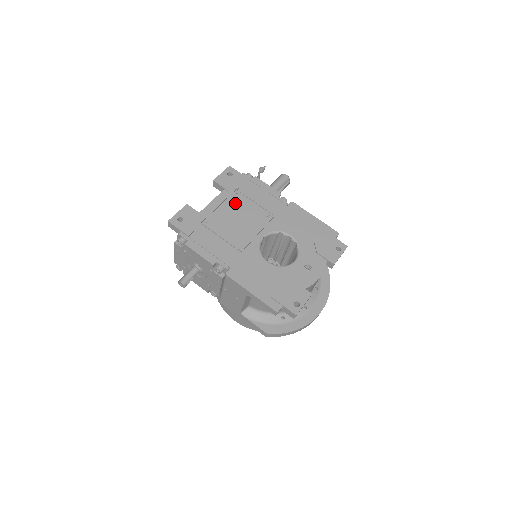
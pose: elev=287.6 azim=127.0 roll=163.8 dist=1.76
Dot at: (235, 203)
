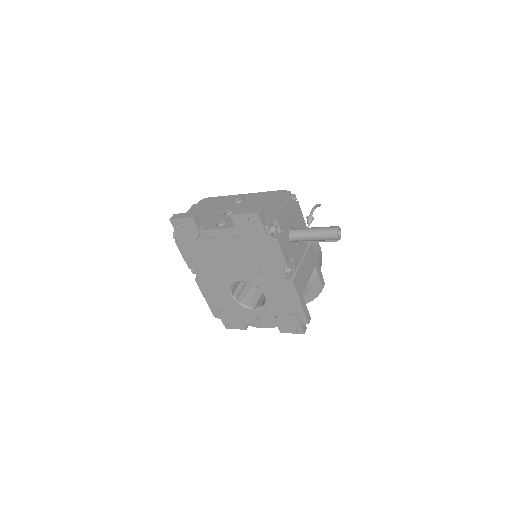
Dot at: (237, 245)
